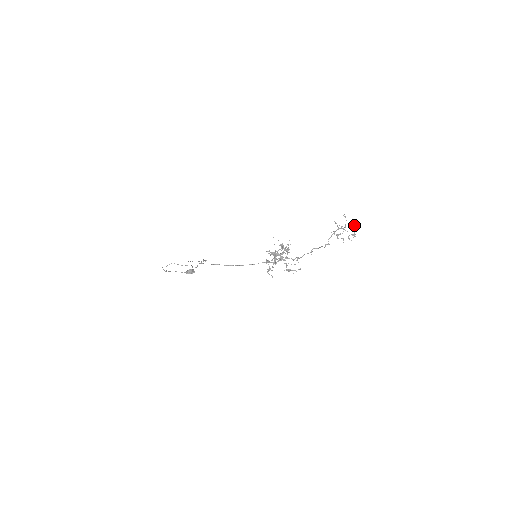
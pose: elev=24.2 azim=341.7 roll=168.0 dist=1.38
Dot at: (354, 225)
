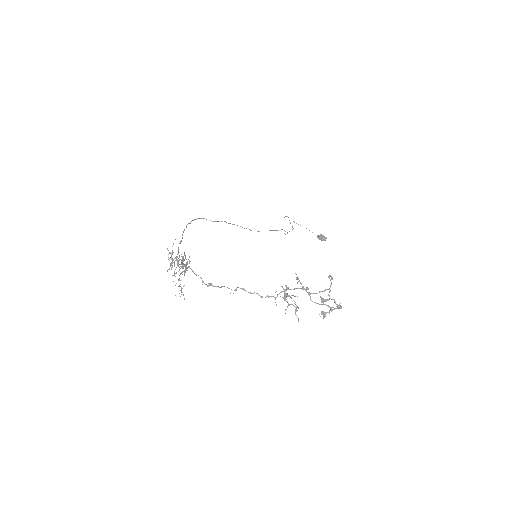
Dot at: (321, 299)
